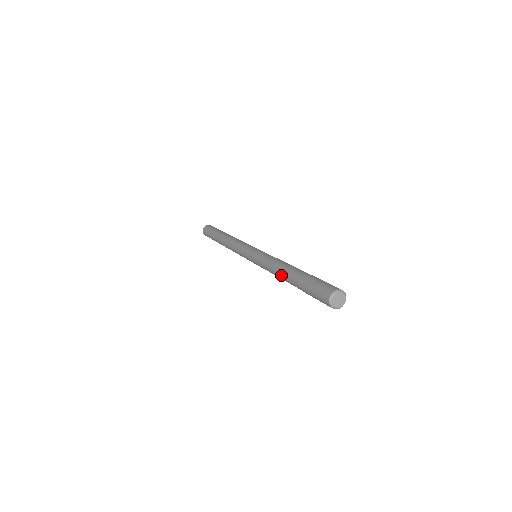
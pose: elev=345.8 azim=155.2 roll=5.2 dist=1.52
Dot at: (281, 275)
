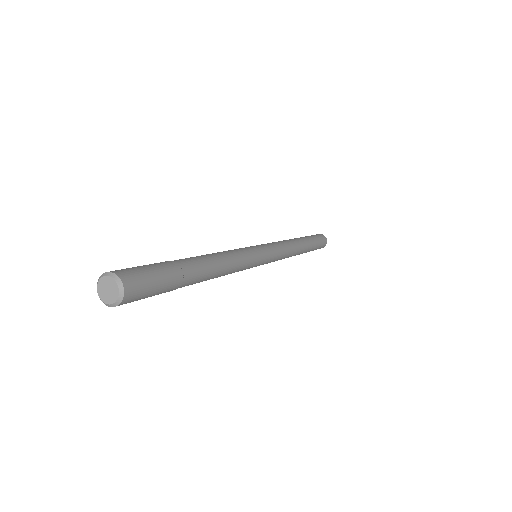
Dot at: occluded
